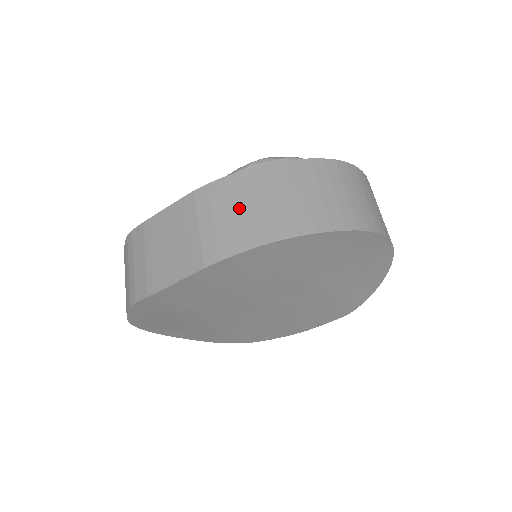
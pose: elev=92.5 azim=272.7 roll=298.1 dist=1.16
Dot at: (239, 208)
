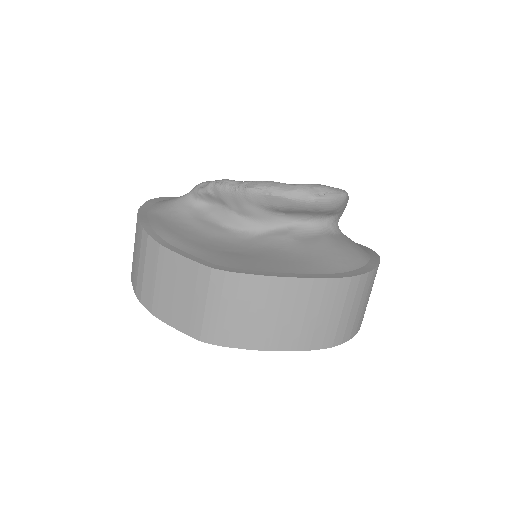
Dot at: (244, 311)
